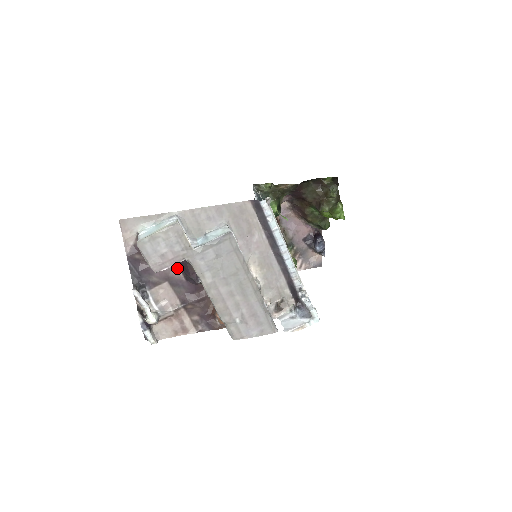
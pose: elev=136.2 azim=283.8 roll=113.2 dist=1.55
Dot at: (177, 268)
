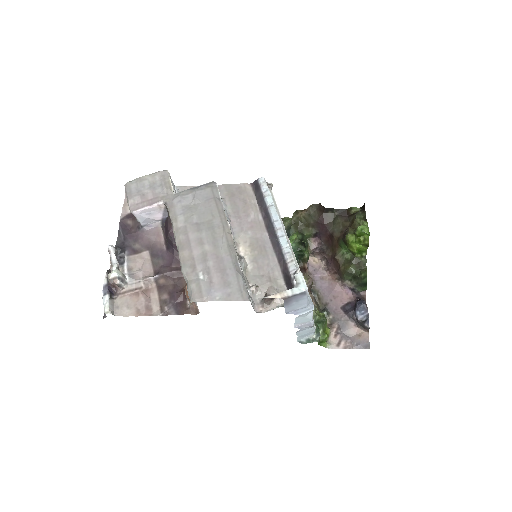
Dot at: (162, 236)
